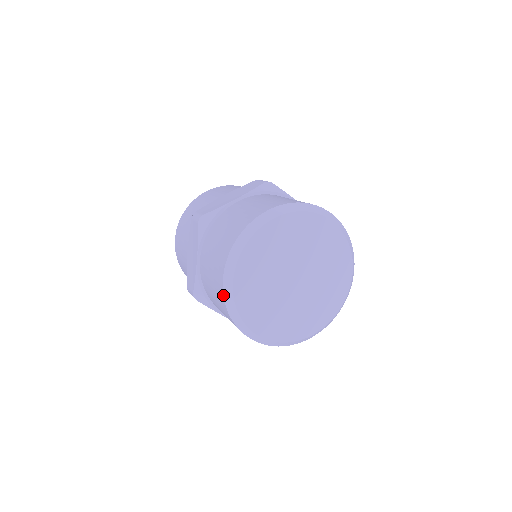
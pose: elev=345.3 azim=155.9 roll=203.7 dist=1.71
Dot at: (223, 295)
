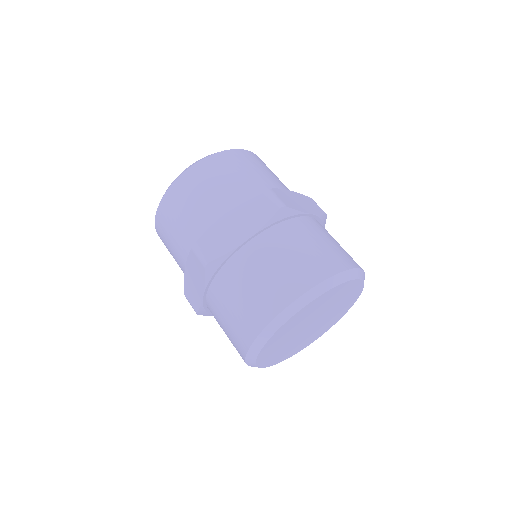
Dot at: (245, 360)
